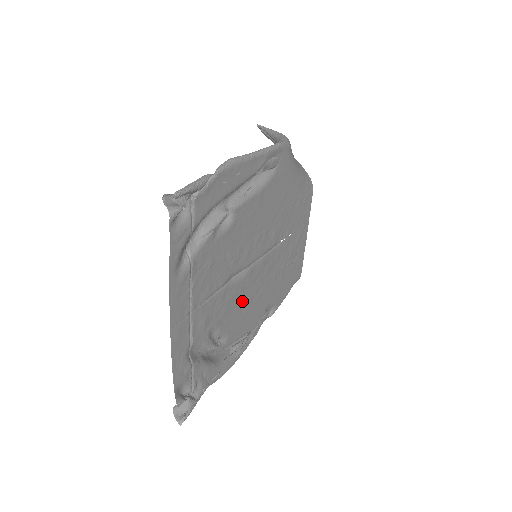
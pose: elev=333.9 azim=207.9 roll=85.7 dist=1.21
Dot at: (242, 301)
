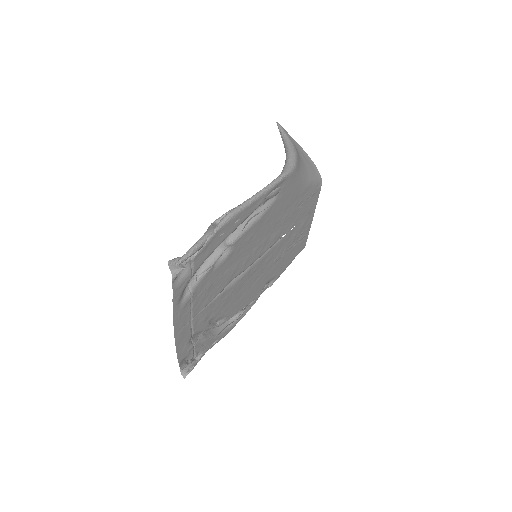
Dot at: (240, 291)
